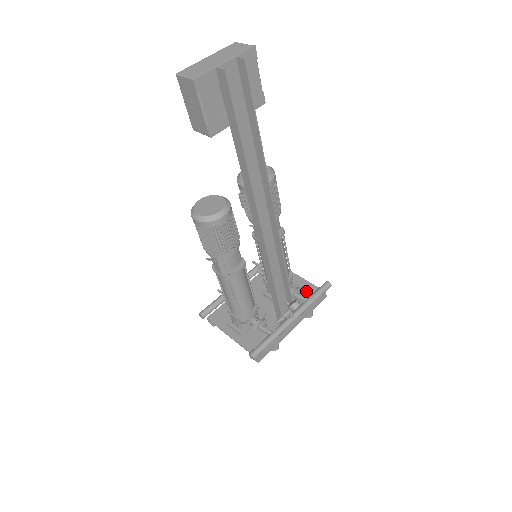
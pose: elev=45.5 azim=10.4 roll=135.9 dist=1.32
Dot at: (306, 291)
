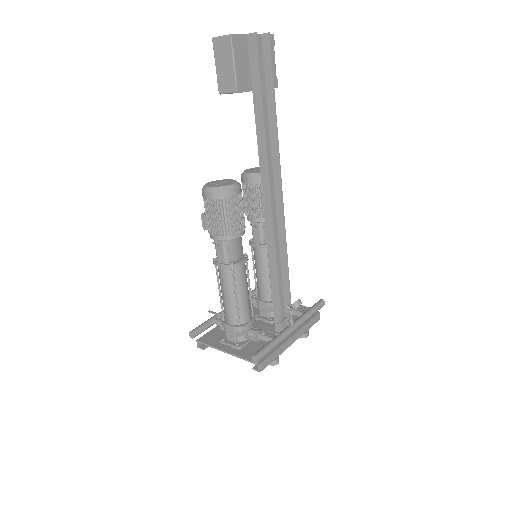
Dot at: occluded
